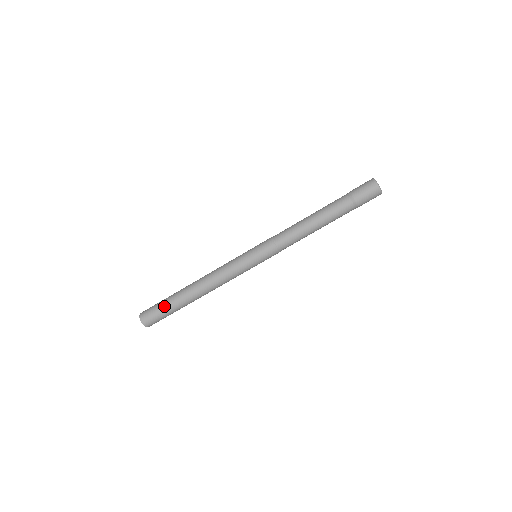
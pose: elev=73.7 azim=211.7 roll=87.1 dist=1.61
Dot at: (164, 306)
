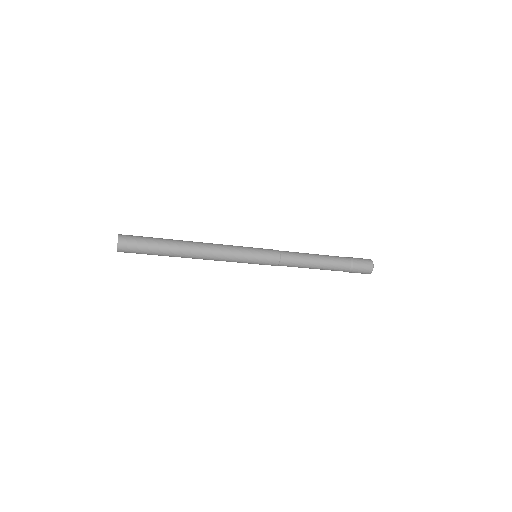
Dot at: (151, 242)
